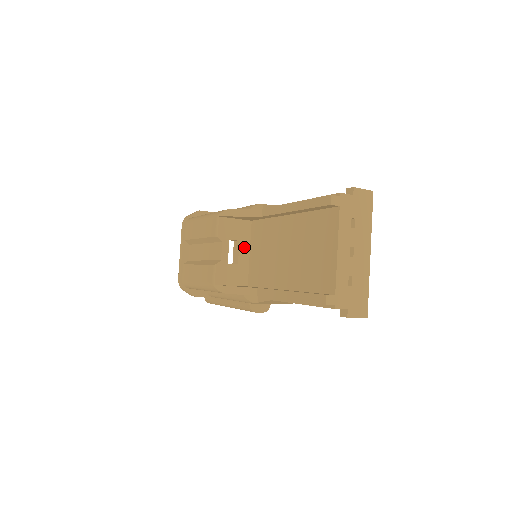
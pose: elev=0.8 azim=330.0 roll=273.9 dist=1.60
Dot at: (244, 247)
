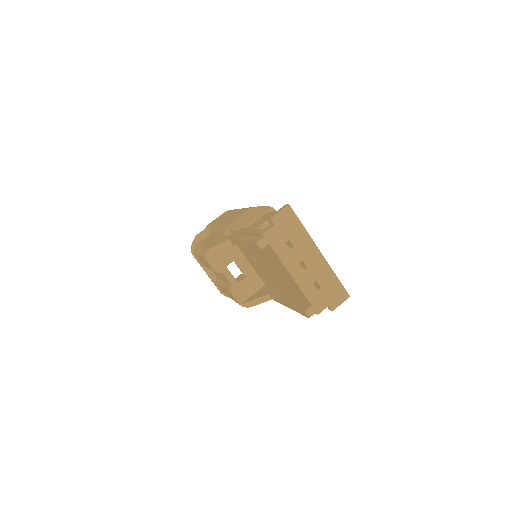
Dot at: (241, 262)
